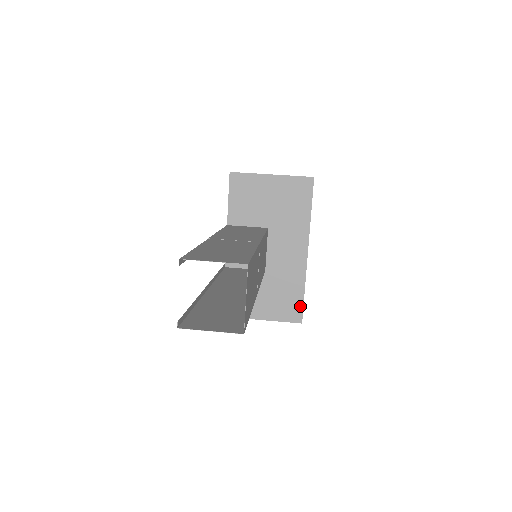
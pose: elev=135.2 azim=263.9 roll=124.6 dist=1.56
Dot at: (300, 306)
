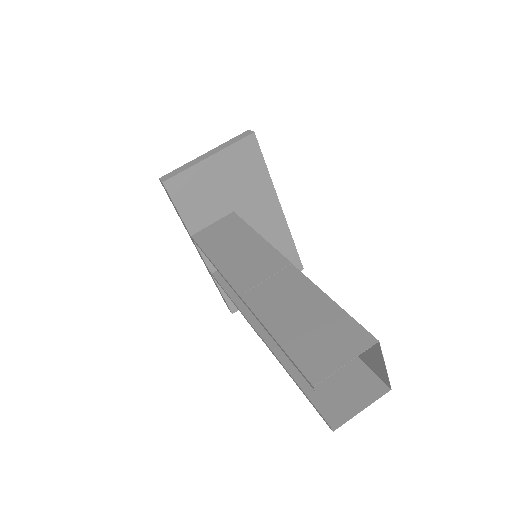
Dot at: (296, 257)
